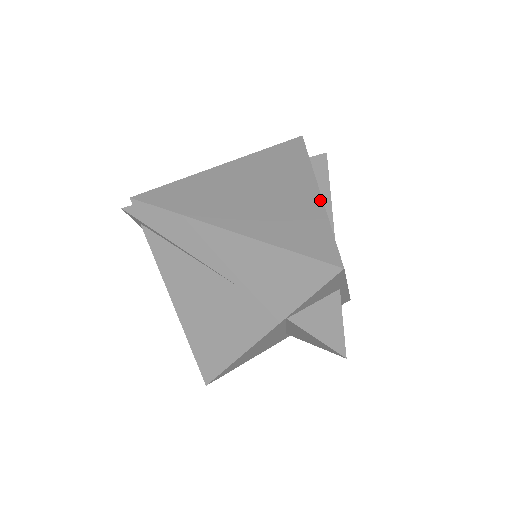
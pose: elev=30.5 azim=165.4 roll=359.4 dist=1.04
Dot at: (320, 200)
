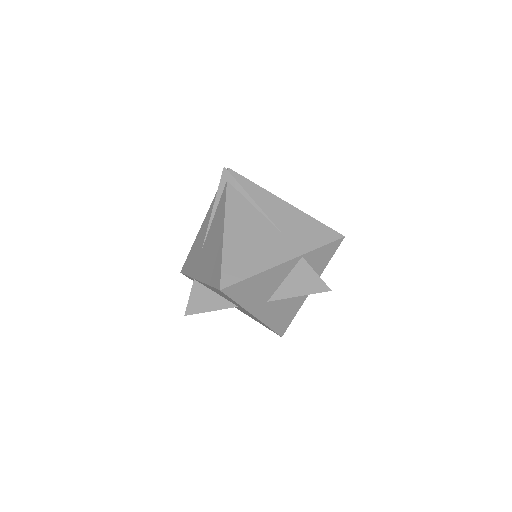
Dot at: occluded
